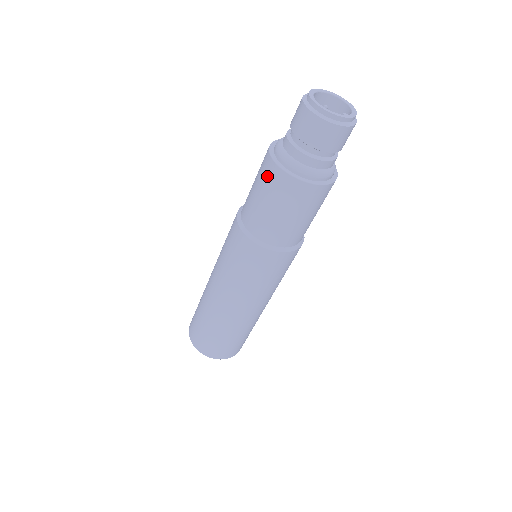
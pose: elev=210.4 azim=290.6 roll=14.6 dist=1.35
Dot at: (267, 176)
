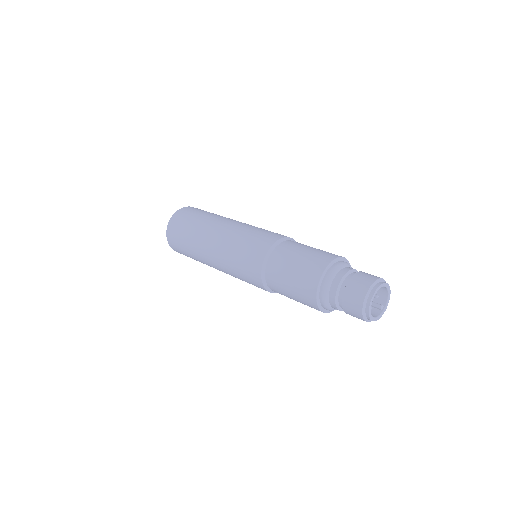
Dot at: (306, 299)
